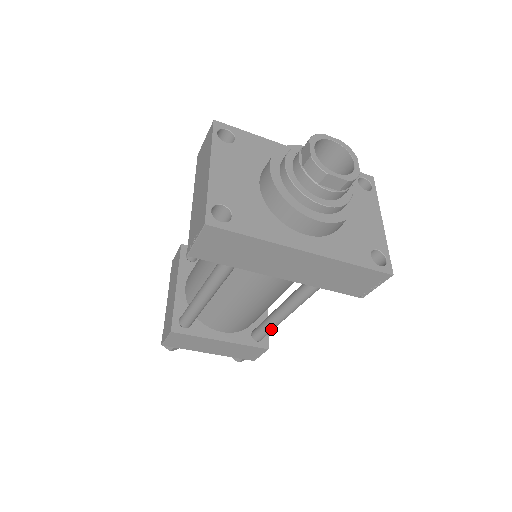
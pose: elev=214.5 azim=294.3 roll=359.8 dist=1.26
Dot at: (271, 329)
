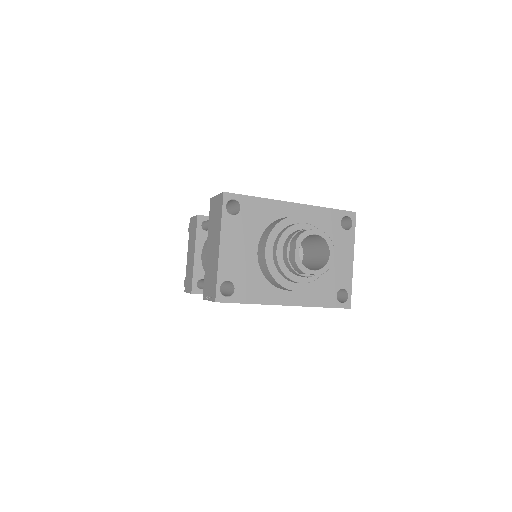
Dot at: occluded
